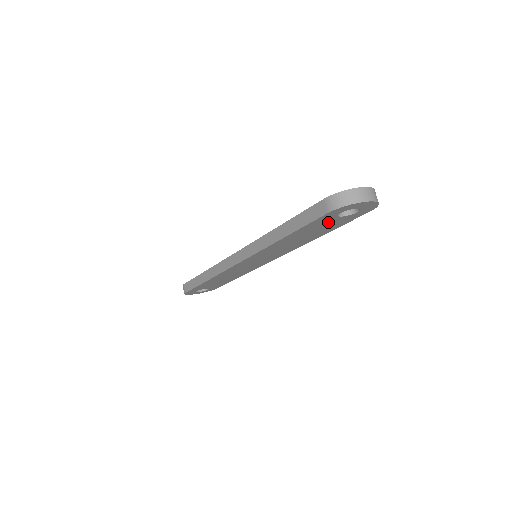
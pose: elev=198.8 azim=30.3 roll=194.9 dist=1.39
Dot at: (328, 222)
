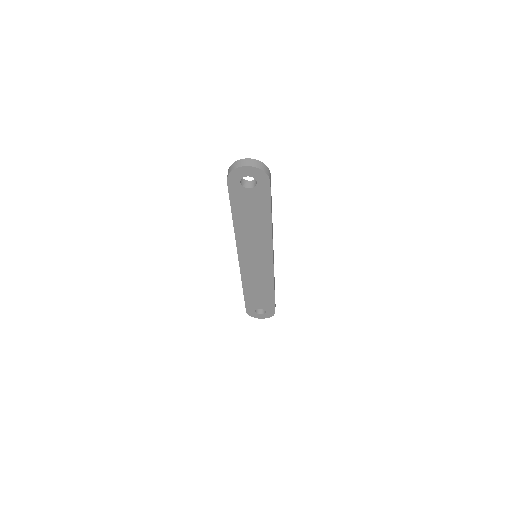
Dot at: (247, 197)
